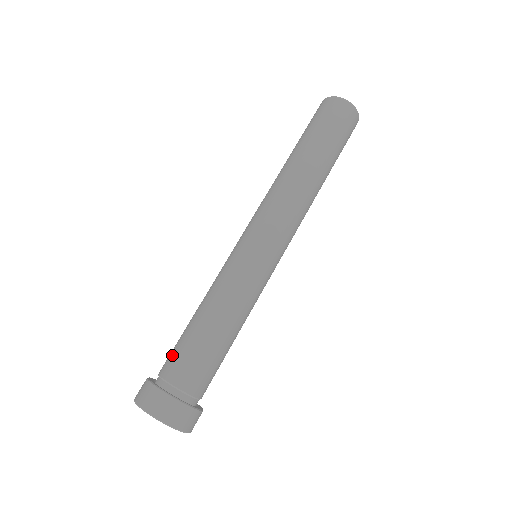
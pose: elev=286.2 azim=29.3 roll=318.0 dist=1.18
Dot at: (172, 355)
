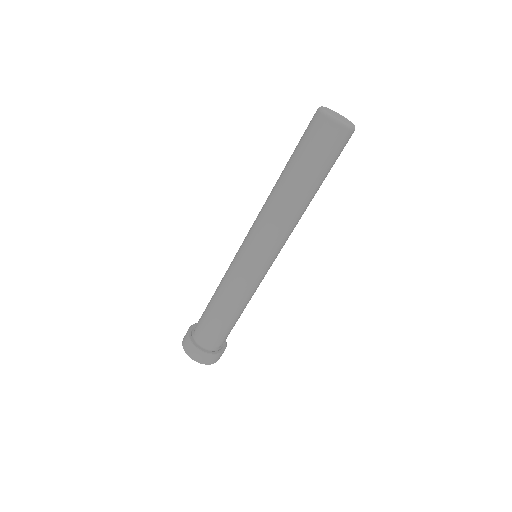
Dot at: (210, 333)
